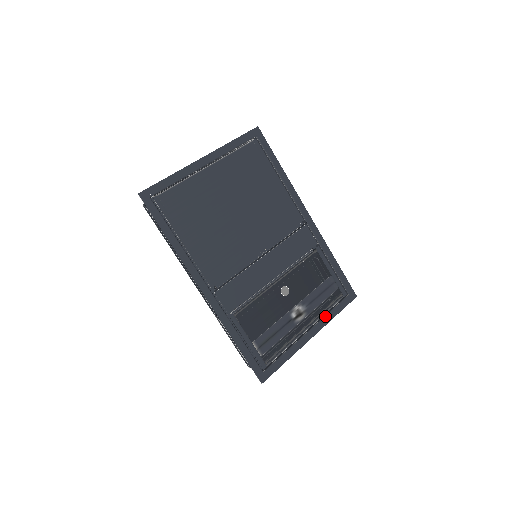
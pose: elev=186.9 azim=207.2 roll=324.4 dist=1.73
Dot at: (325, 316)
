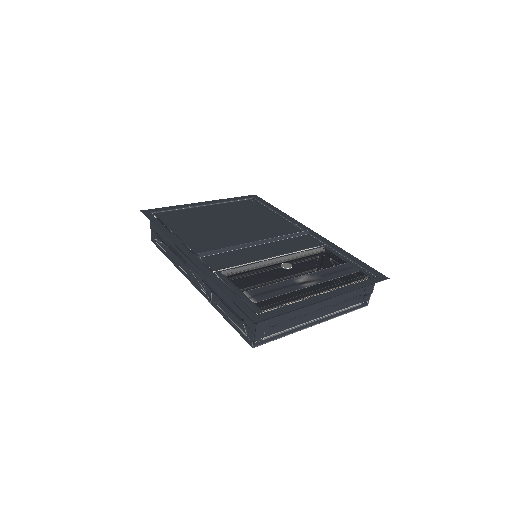
Dot at: (345, 286)
